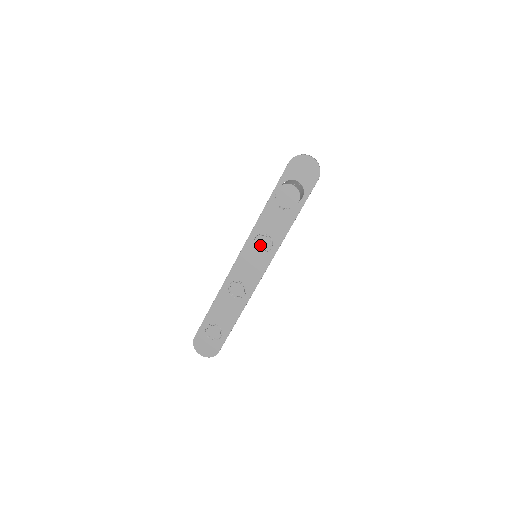
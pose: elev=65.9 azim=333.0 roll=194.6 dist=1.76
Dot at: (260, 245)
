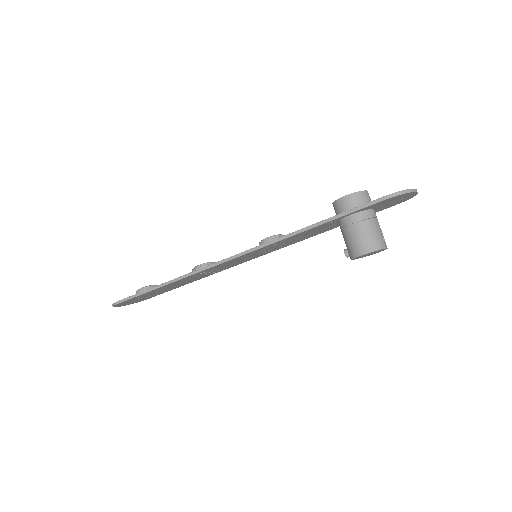
Dot at: (269, 249)
